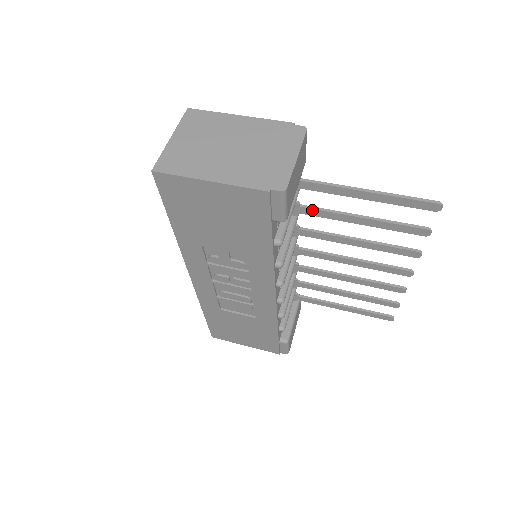
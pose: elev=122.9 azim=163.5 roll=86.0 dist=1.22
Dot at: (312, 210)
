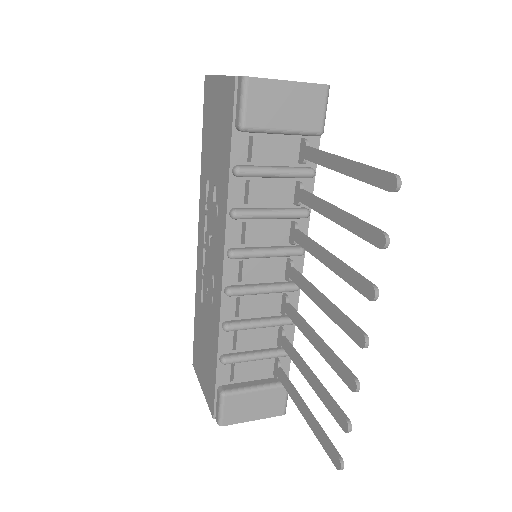
Dot at: (307, 195)
